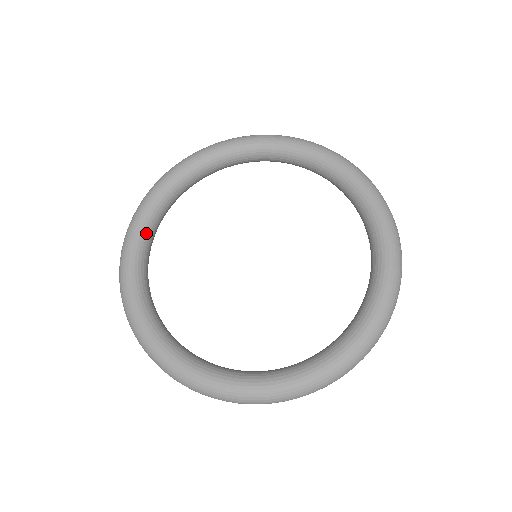
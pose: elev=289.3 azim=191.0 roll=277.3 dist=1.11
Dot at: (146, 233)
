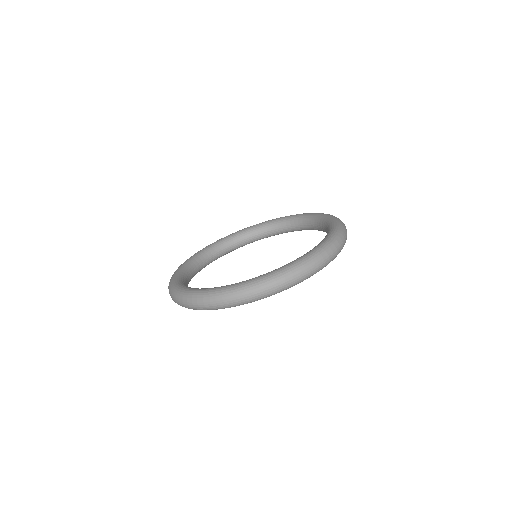
Dot at: (202, 255)
